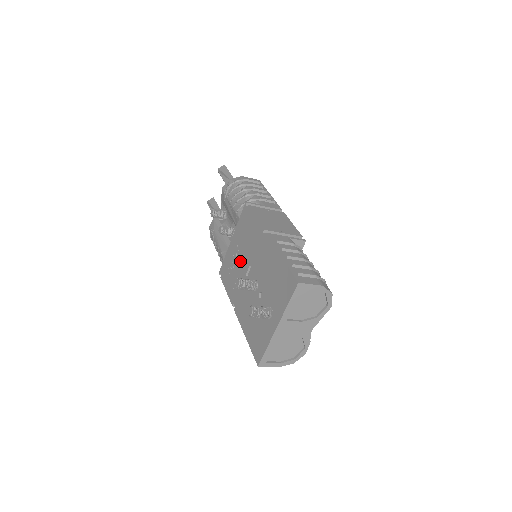
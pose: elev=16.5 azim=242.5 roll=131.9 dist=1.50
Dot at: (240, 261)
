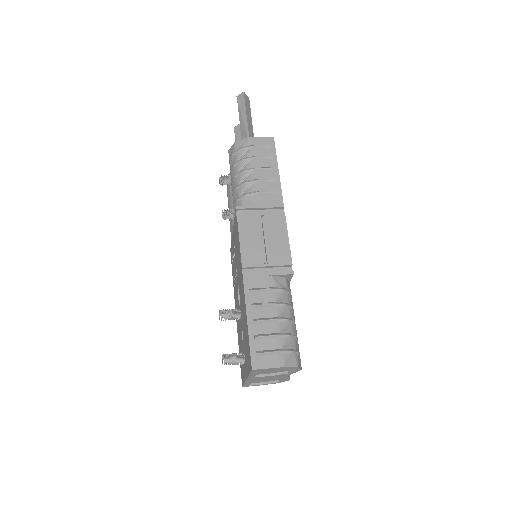
Dot at: (235, 267)
